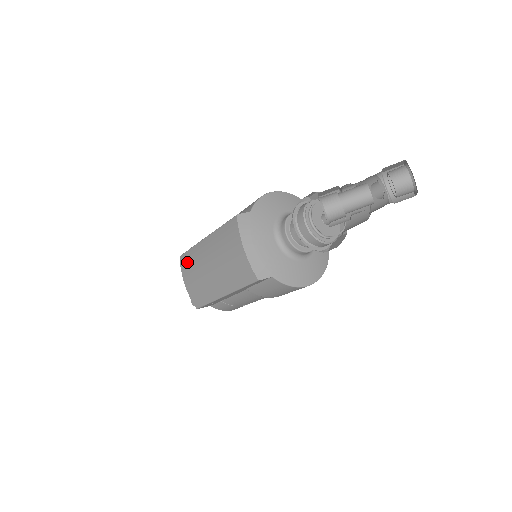
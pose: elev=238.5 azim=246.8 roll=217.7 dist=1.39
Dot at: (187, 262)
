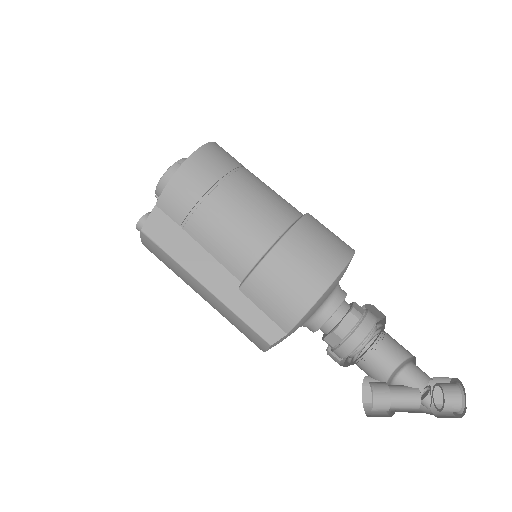
Dot at: (157, 253)
